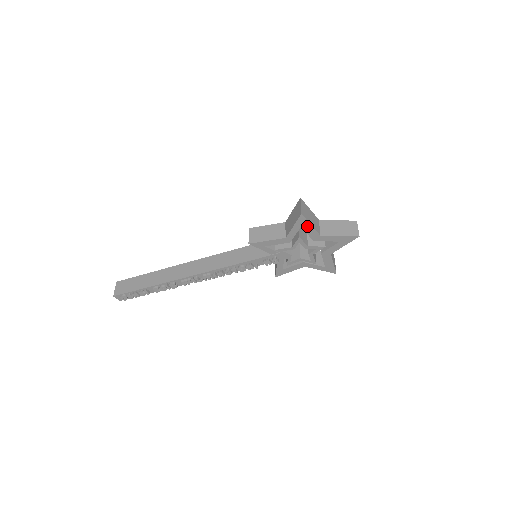
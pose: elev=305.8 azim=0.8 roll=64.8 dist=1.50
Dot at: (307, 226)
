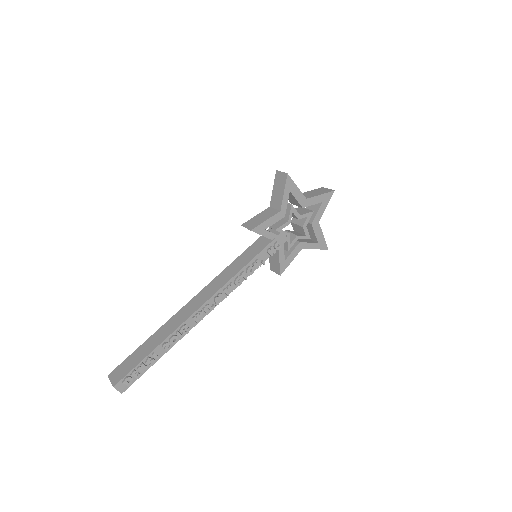
Dot at: (294, 189)
